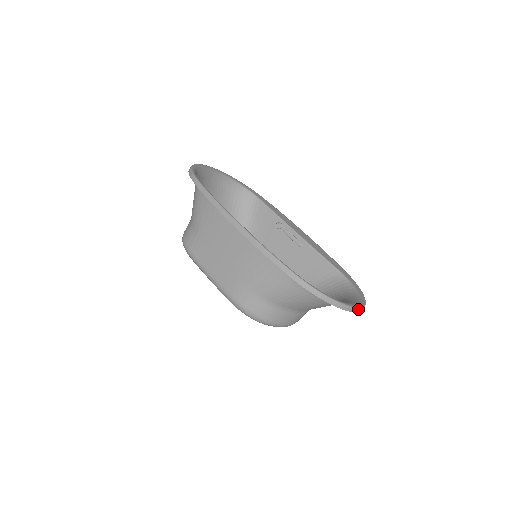
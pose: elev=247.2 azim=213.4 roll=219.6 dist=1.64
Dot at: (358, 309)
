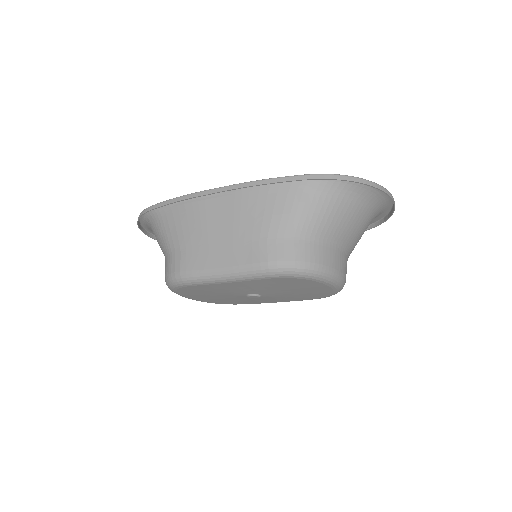
Dot at: (391, 194)
